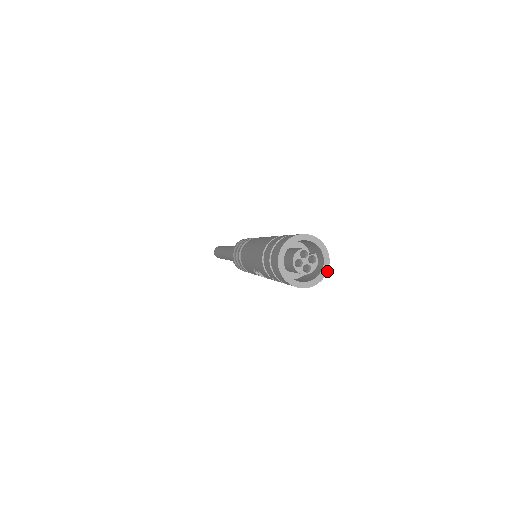
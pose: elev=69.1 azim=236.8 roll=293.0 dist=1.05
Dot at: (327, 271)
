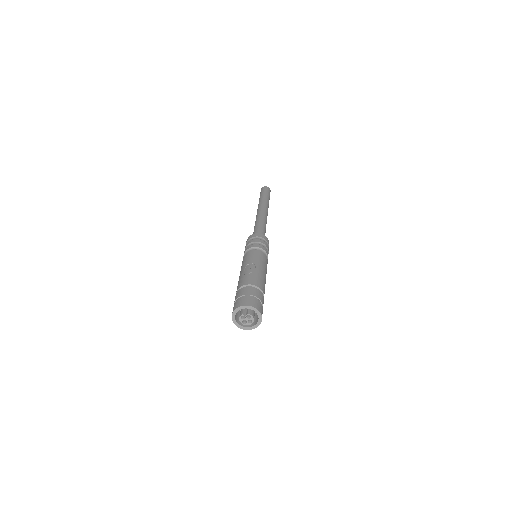
Dot at: (261, 314)
